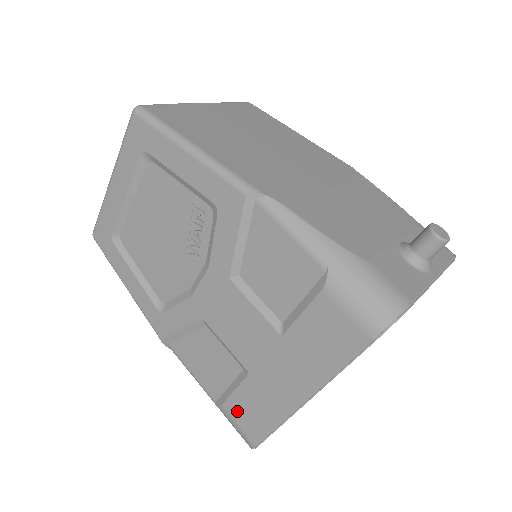
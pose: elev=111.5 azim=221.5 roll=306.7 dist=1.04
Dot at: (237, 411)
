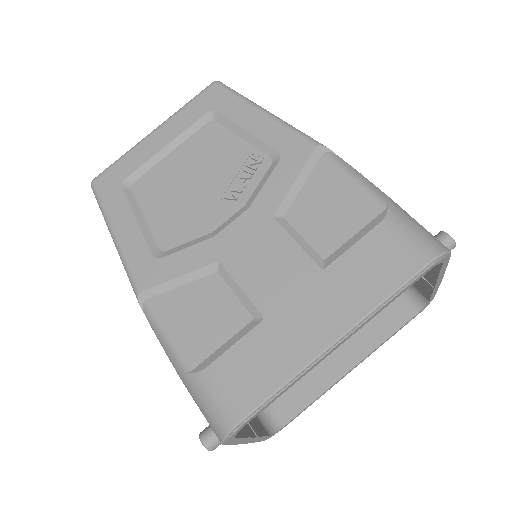
Dot at: (228, 373)
